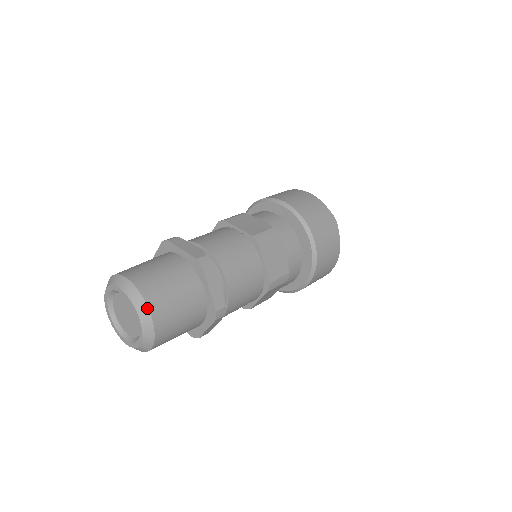
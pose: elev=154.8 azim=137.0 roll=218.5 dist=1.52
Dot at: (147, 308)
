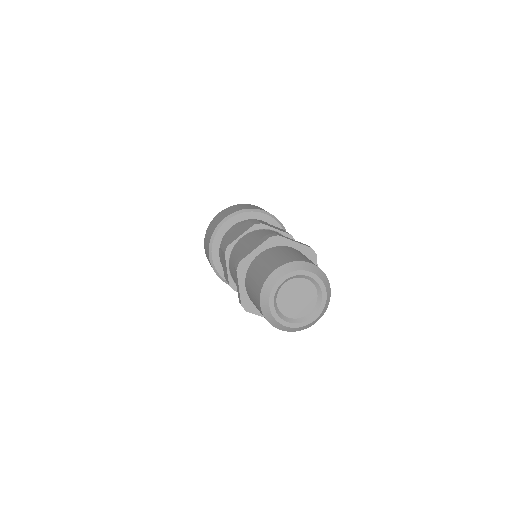
Dot at: (305, 262)
